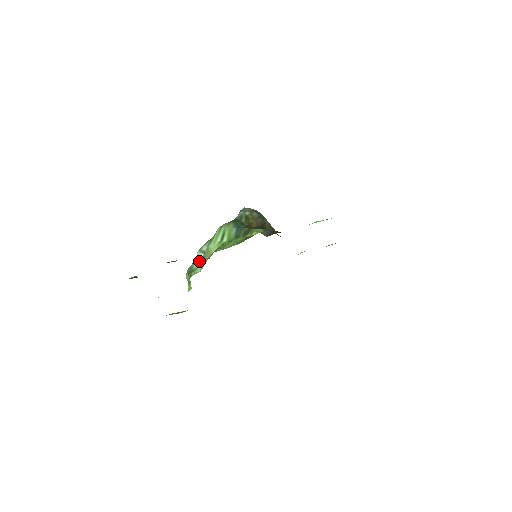
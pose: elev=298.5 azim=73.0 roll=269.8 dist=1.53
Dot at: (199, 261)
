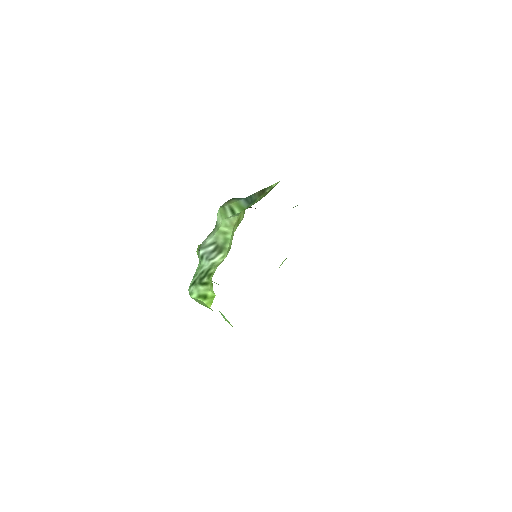
Dot at: (212, 255)
